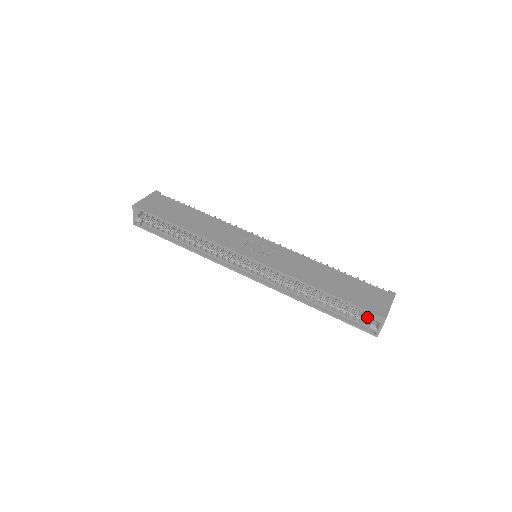
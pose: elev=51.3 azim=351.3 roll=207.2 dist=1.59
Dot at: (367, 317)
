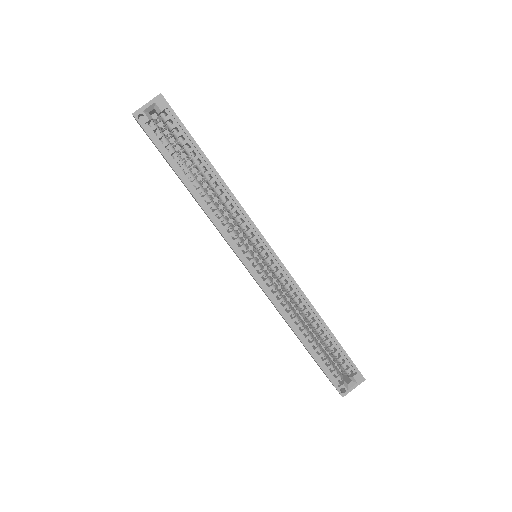
Dot at: occluded
